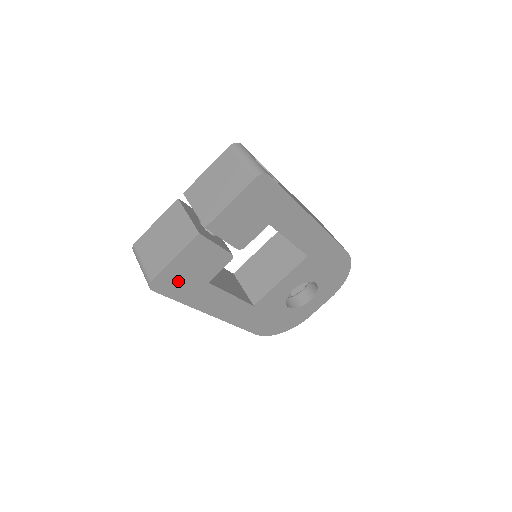
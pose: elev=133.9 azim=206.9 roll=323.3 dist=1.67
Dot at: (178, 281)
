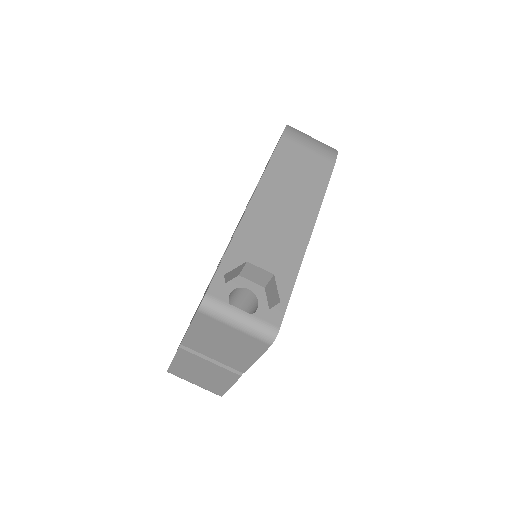
Dot at: occluded
